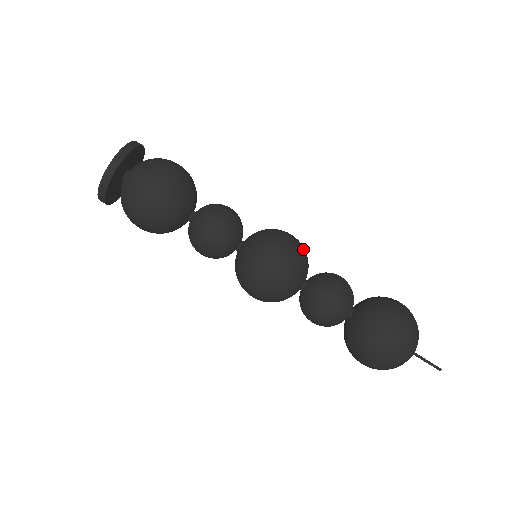
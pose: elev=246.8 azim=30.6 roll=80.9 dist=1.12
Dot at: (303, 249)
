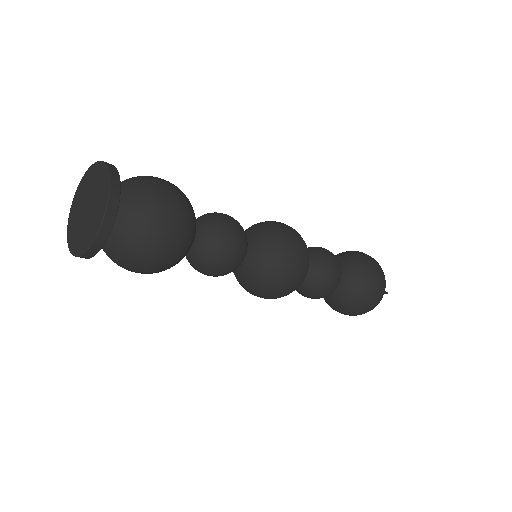
Dot at: occluded
